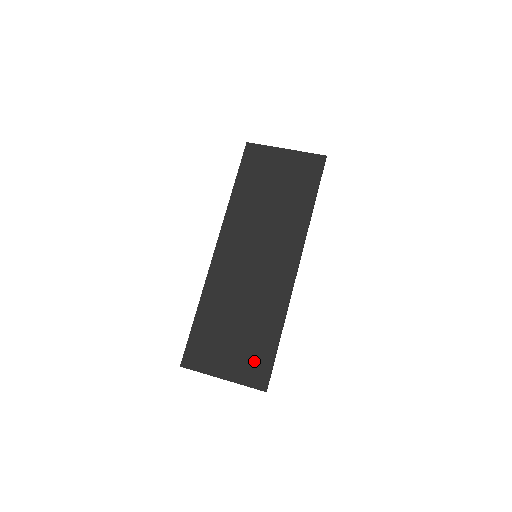
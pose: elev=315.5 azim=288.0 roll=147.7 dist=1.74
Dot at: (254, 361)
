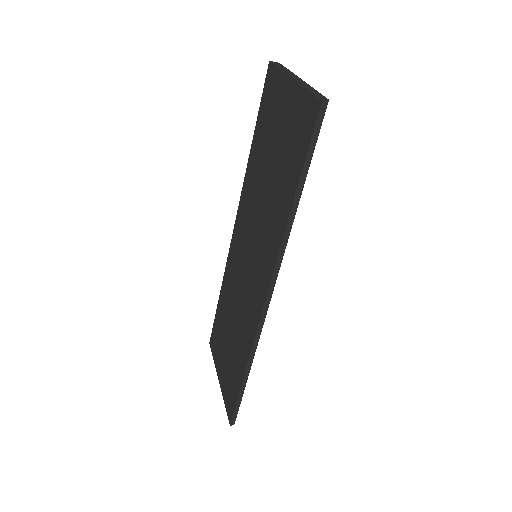
Dot at: (230, 385)
